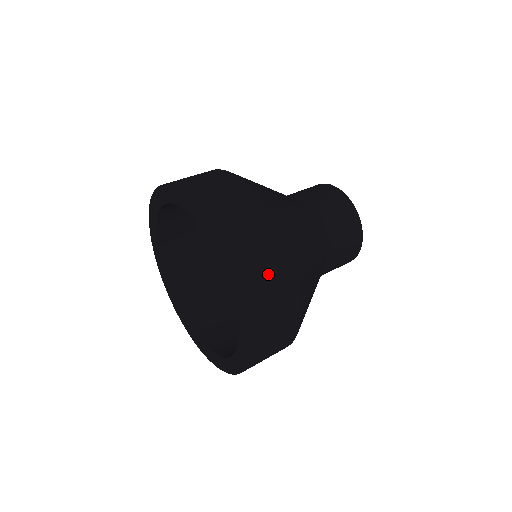
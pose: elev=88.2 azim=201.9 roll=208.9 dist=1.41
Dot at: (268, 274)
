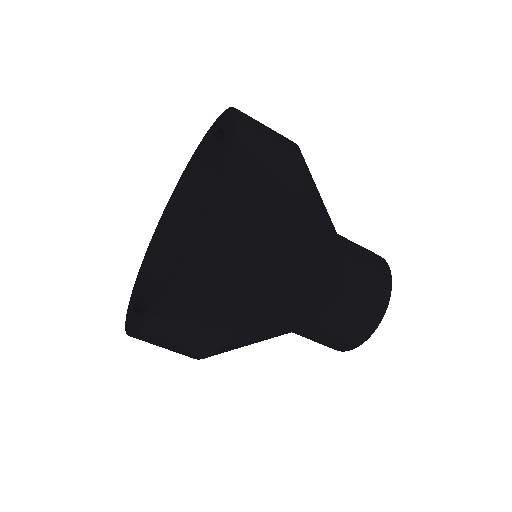
Dot at: (202, 313)
